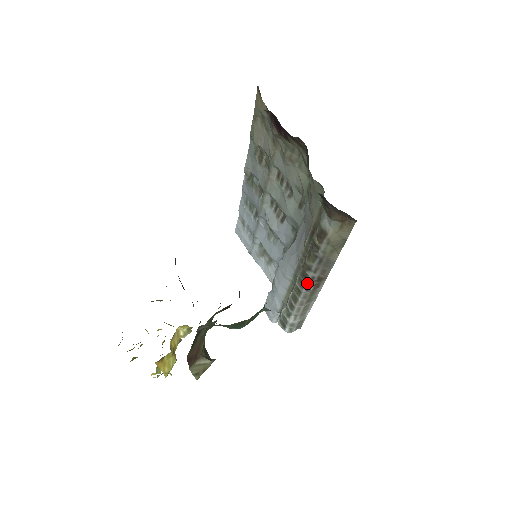
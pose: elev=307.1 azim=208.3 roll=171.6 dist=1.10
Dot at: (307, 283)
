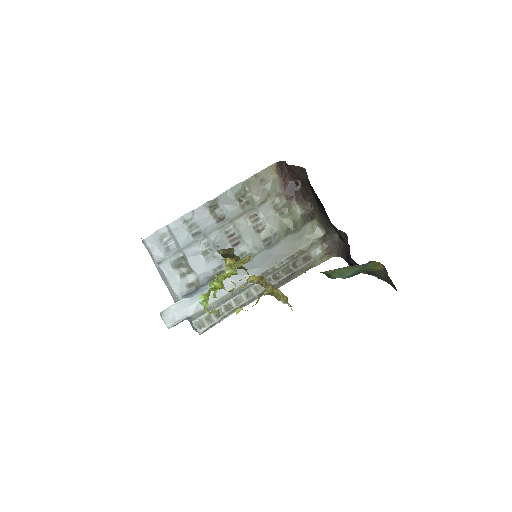
Dot at: occluded
